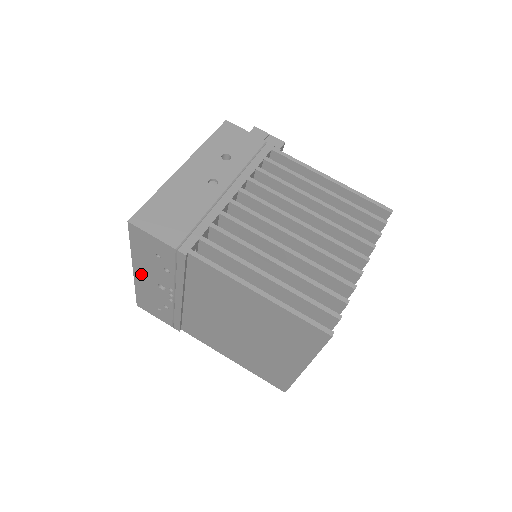
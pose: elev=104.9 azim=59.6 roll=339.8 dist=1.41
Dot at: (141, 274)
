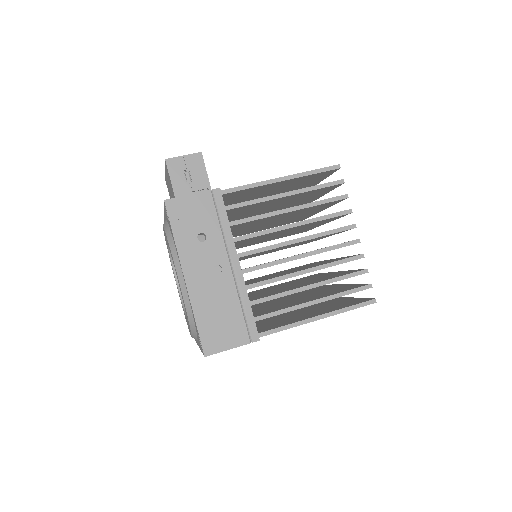
Dot at: occluded
